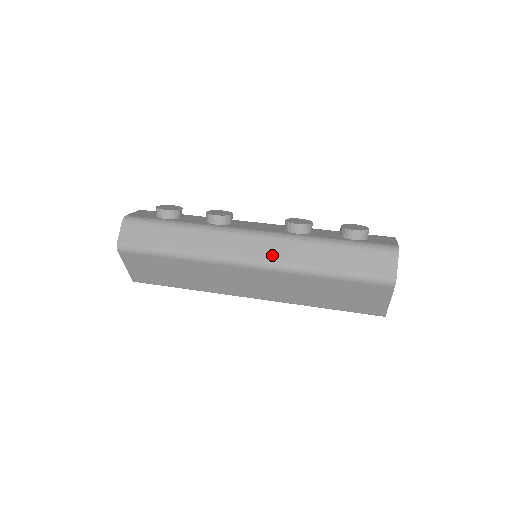
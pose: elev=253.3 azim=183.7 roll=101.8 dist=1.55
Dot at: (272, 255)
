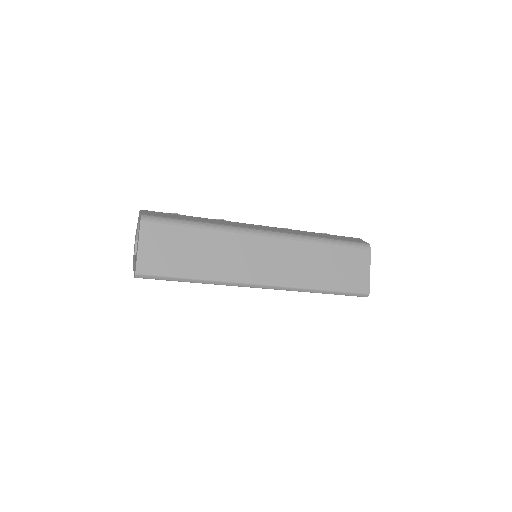
Dot at: (280, 231)
